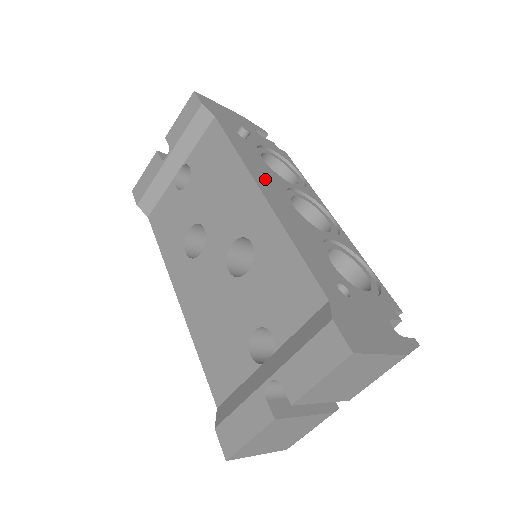
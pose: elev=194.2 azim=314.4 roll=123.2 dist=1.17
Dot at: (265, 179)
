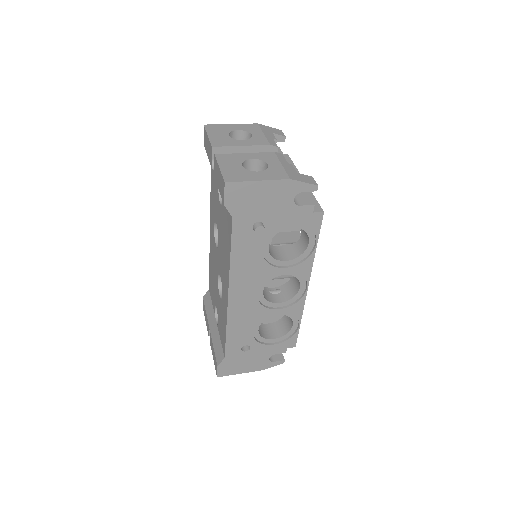
Dot at: (244, 280)
